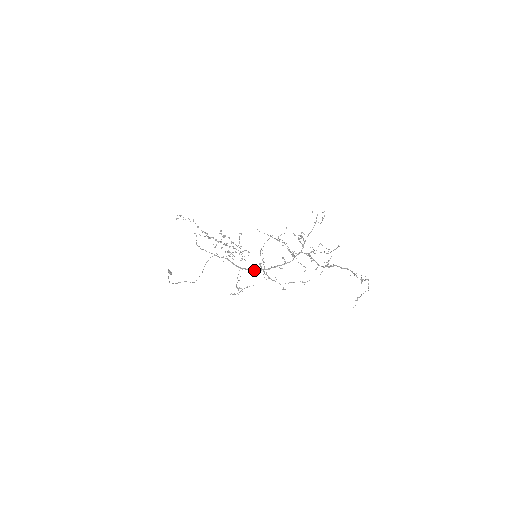
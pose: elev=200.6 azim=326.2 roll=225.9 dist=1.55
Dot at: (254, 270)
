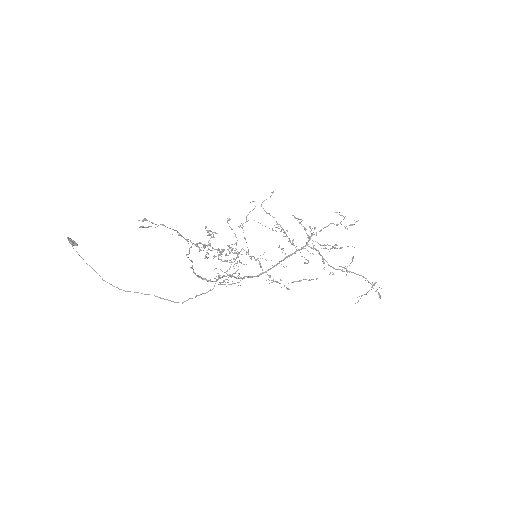
Dot at: (257, 276)
